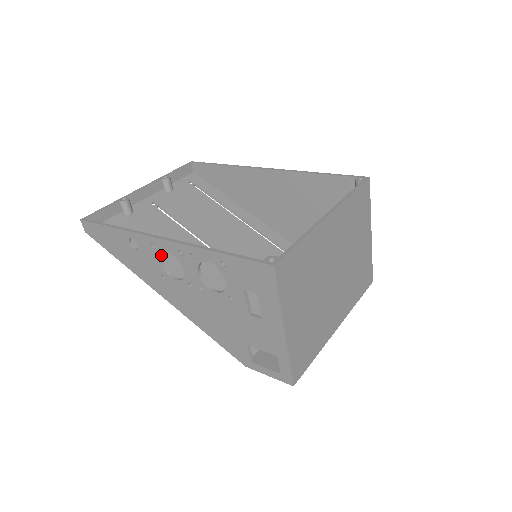
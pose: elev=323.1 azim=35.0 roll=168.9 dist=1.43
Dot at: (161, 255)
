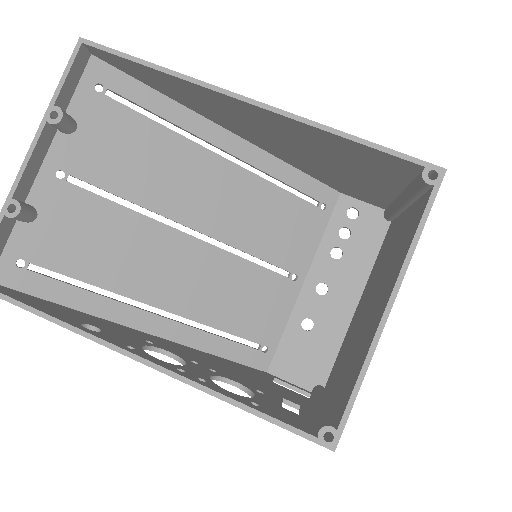
Dot at: (141, 348)
